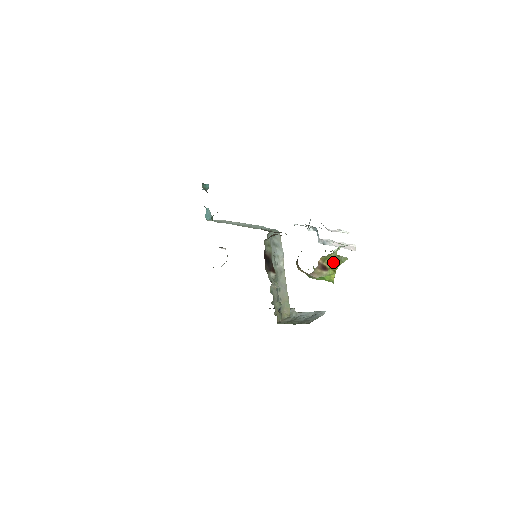
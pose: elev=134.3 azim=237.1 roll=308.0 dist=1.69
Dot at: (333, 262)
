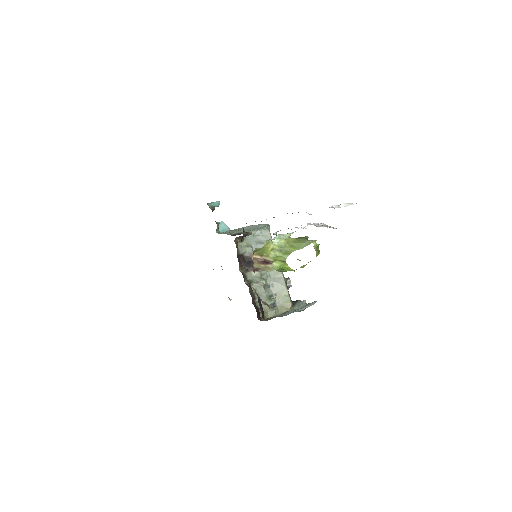
Dot at: (278, 253)
